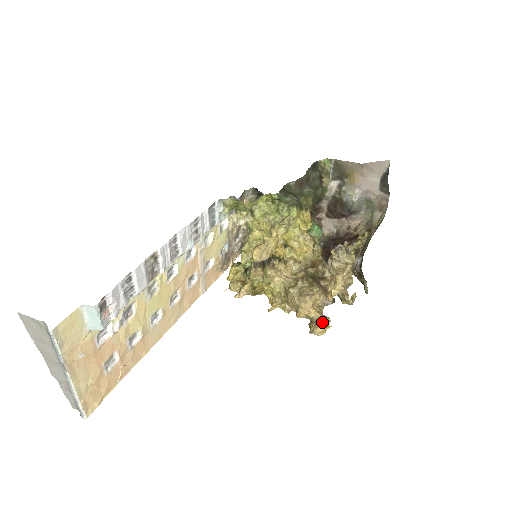
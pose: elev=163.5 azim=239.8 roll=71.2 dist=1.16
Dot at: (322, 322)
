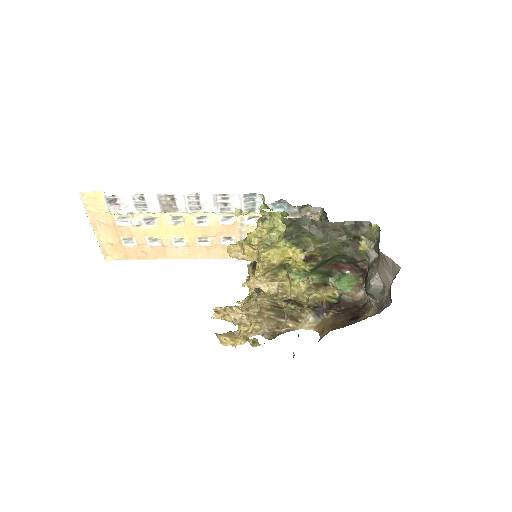
Dot at: (235, 338)
